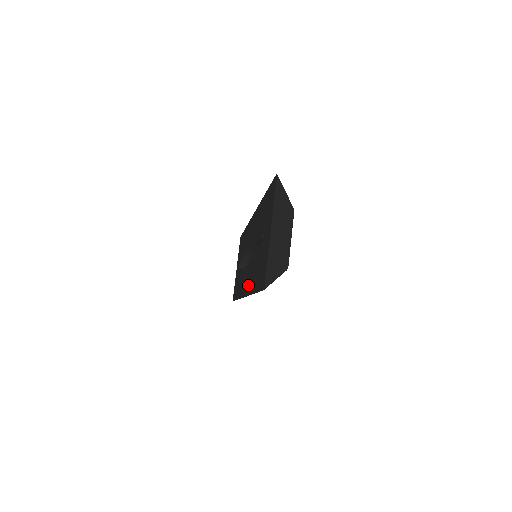
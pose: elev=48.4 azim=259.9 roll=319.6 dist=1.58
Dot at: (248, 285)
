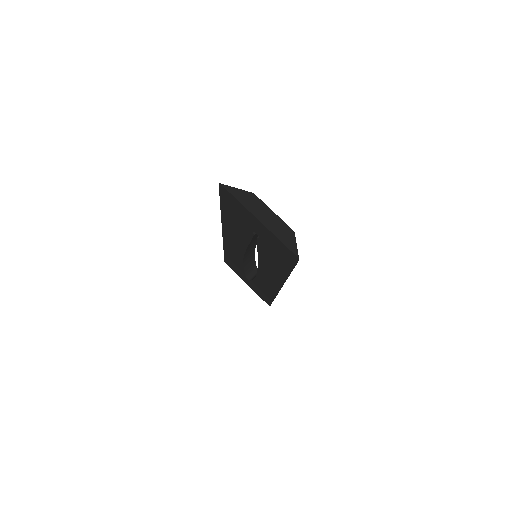
Dot at: (276, 277)
